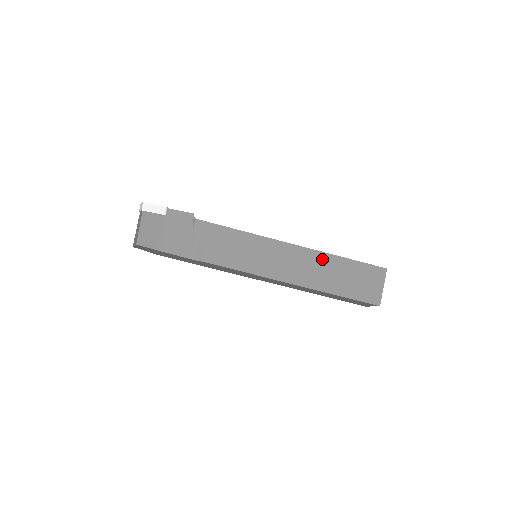
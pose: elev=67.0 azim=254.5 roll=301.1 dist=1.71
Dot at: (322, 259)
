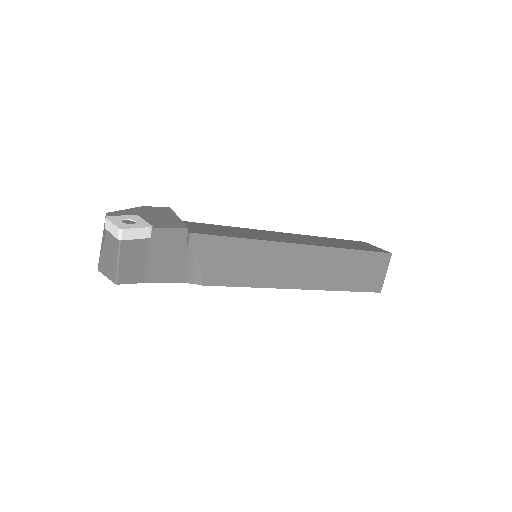
Dot at: (333, 256)
